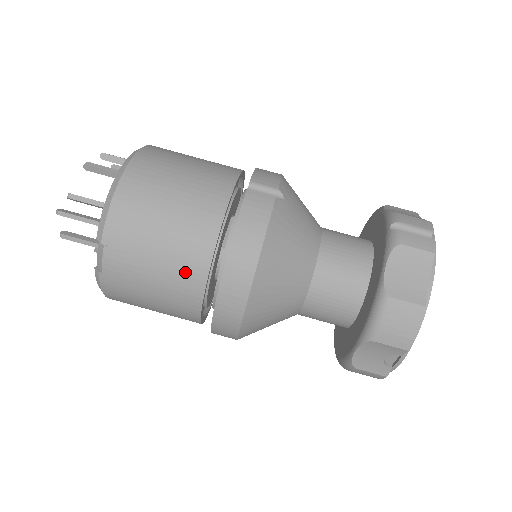
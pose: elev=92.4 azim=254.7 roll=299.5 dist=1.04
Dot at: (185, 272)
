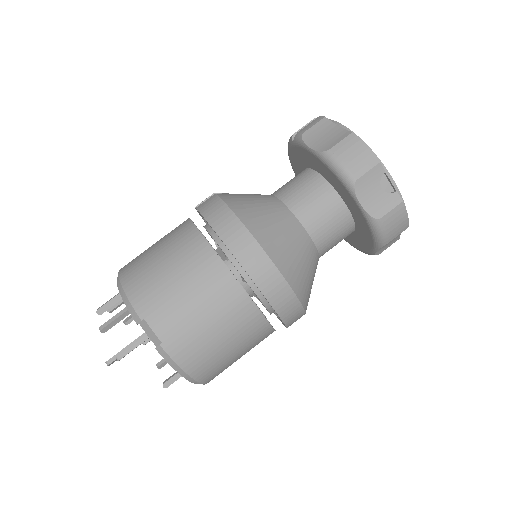
Dot at: (208, 277)
